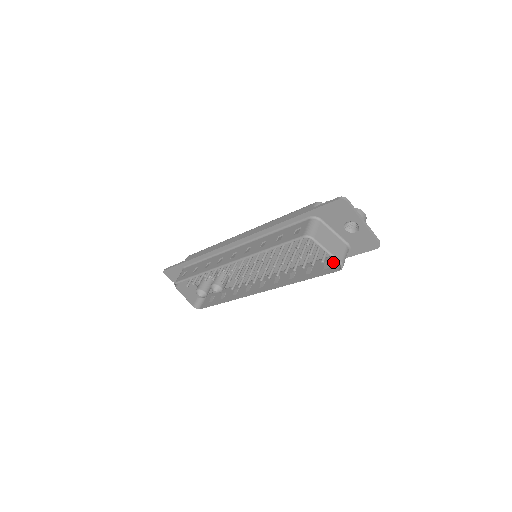
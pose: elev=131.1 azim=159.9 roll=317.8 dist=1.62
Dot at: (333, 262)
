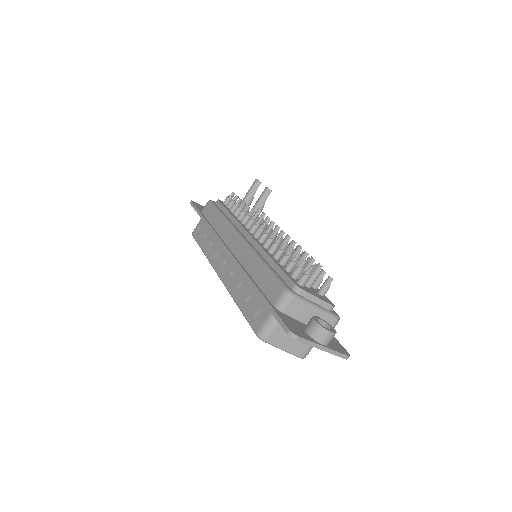
Dot at: occluded
